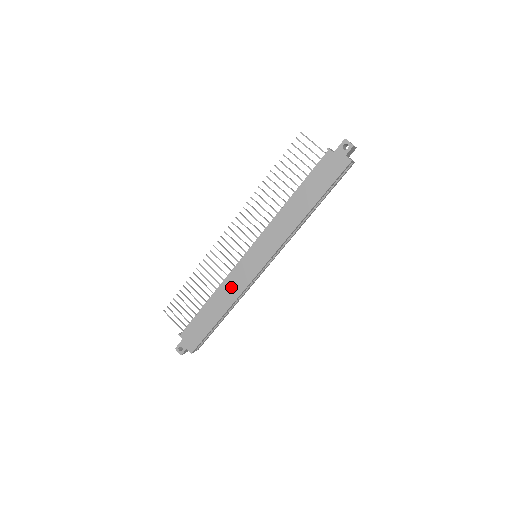
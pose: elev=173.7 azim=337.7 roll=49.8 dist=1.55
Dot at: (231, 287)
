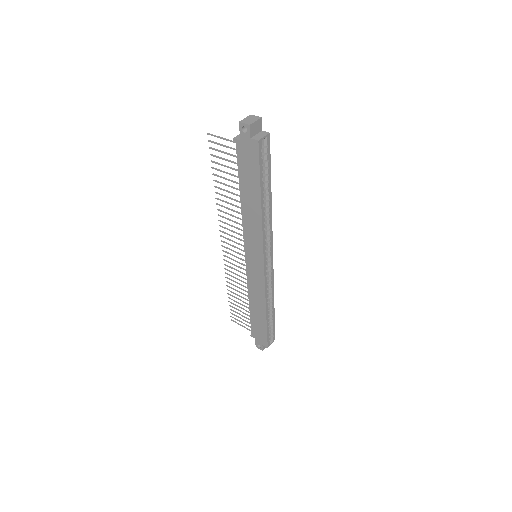
Dot at: (255, 290)
